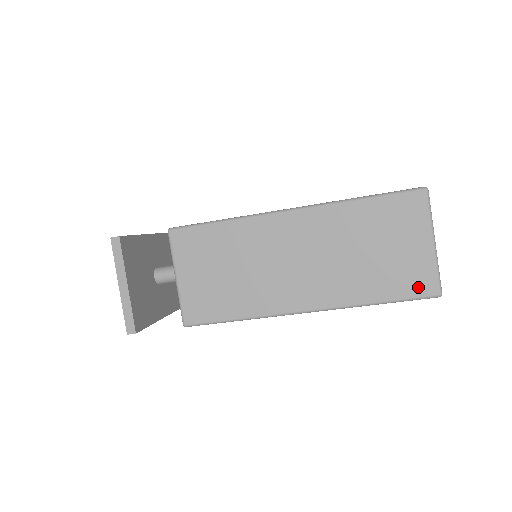
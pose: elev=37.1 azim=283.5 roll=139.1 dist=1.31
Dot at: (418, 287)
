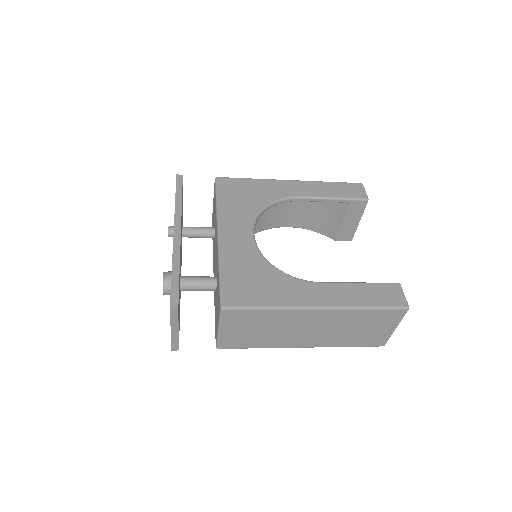
Dot at: (374, 343)
